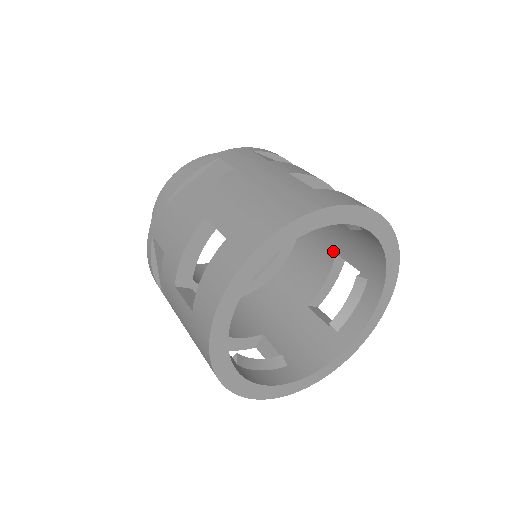
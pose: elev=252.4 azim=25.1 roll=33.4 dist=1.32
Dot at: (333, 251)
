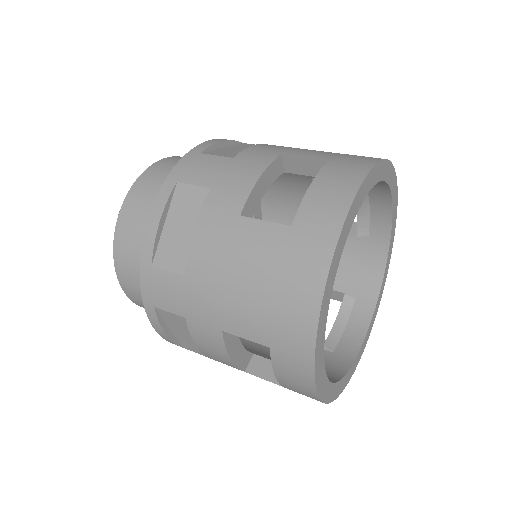
Dot at: occluded
